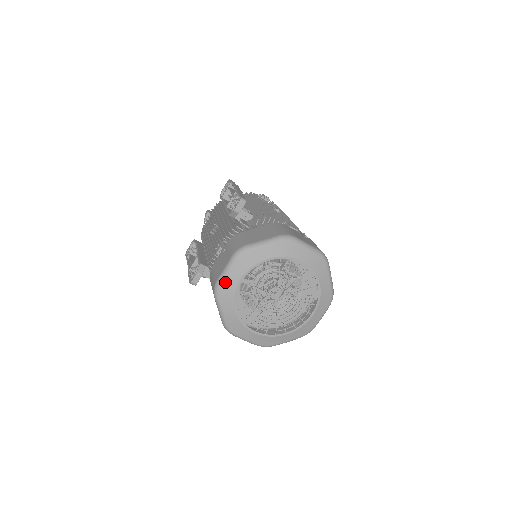
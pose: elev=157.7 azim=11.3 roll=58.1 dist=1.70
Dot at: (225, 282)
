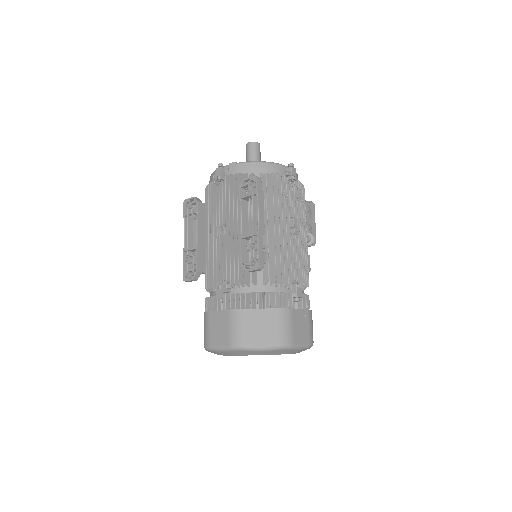
Dot at: (217, 352)
